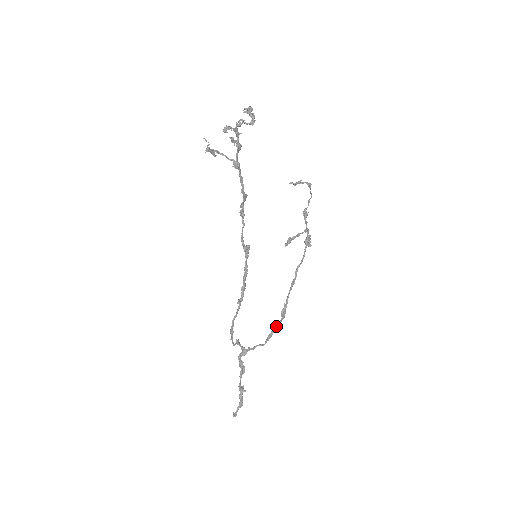
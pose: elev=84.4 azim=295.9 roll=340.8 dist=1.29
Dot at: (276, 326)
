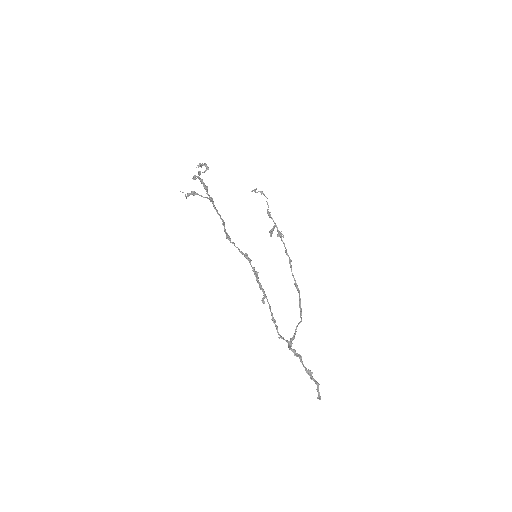
Dot at: (300, 301)
